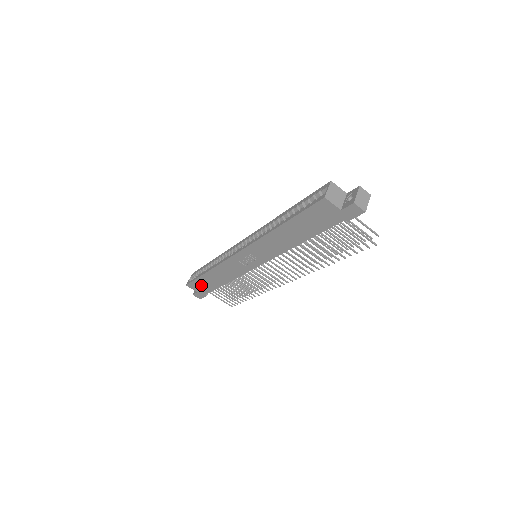
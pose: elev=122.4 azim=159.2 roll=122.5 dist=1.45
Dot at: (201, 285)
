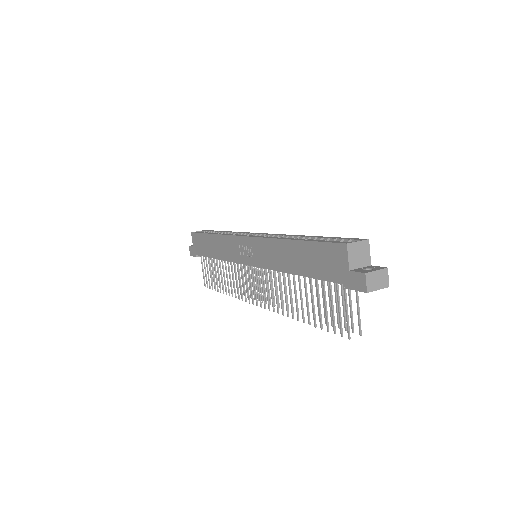
Dot at: (200, 242)
